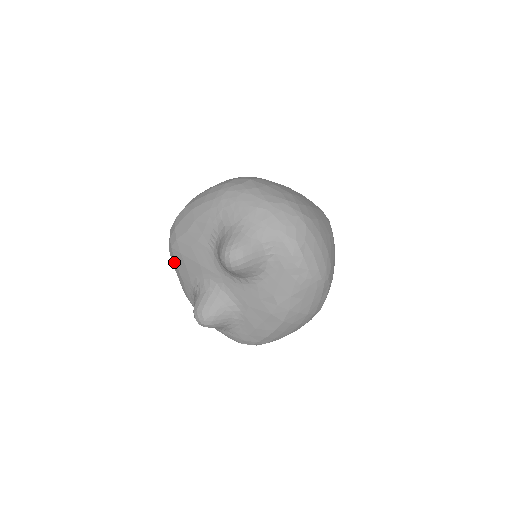
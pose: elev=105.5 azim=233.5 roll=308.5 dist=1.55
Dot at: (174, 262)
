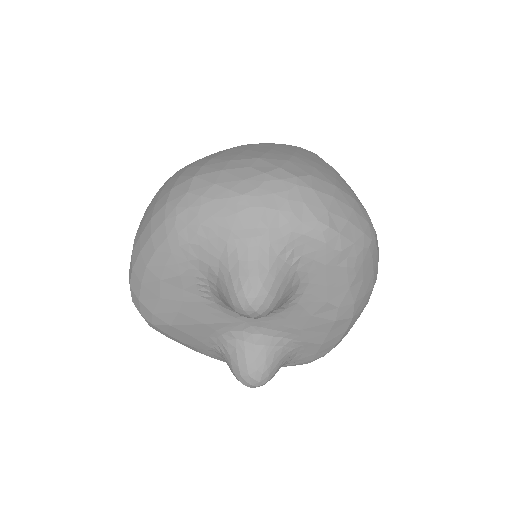
Dot at: (167, 335)
